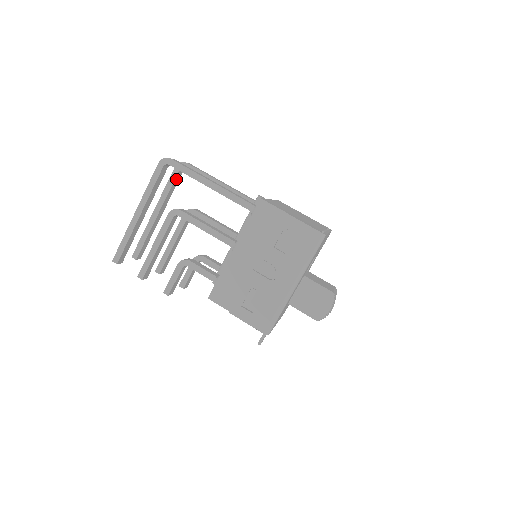
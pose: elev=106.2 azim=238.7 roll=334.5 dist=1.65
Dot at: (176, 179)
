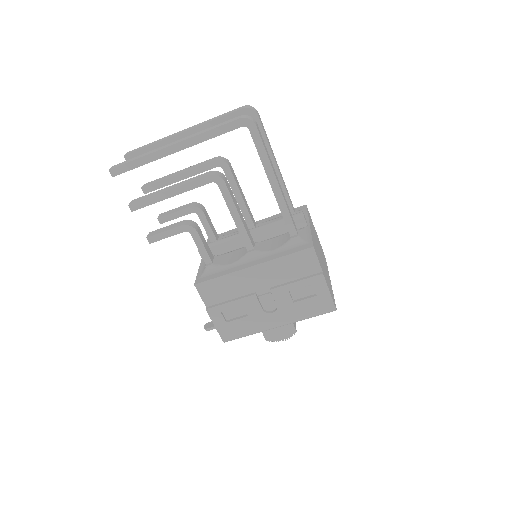
Dot at: occluded
